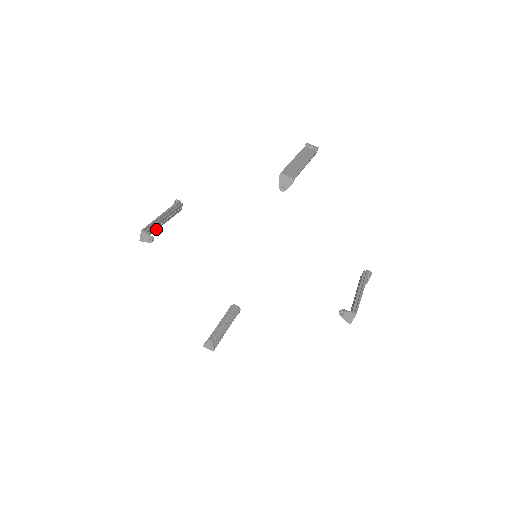
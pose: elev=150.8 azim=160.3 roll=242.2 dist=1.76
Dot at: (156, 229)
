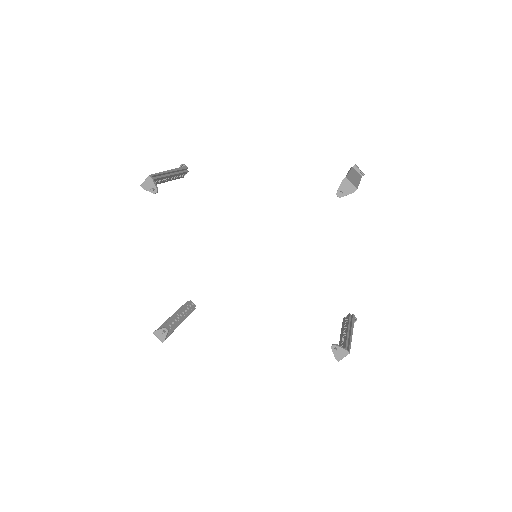
Dot at: (159, 183)
